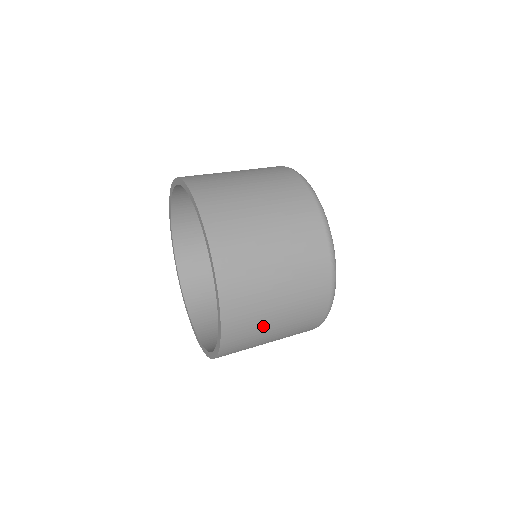
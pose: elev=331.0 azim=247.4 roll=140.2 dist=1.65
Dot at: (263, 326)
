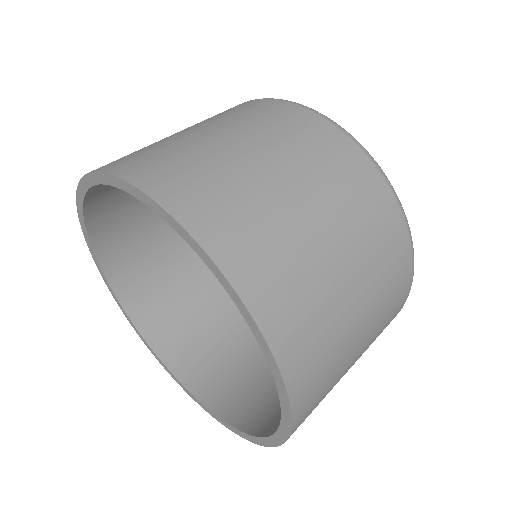
Dot at: occluded
